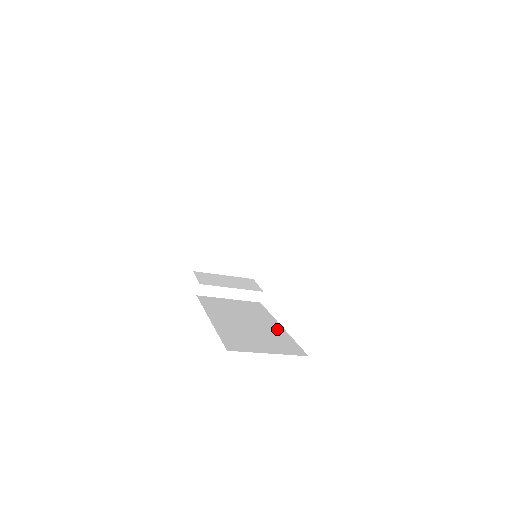
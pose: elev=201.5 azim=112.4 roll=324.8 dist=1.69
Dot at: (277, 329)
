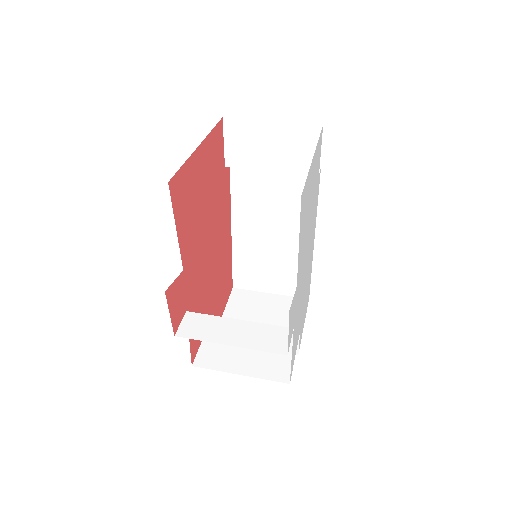
Dot at: occluded
